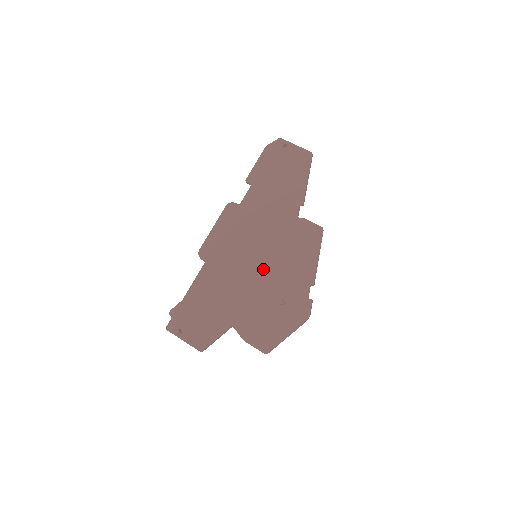
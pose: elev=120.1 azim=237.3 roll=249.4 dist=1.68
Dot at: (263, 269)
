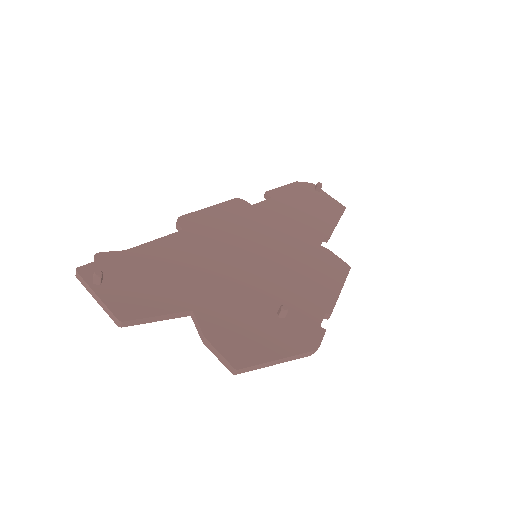
Dot at: (263, 270)
